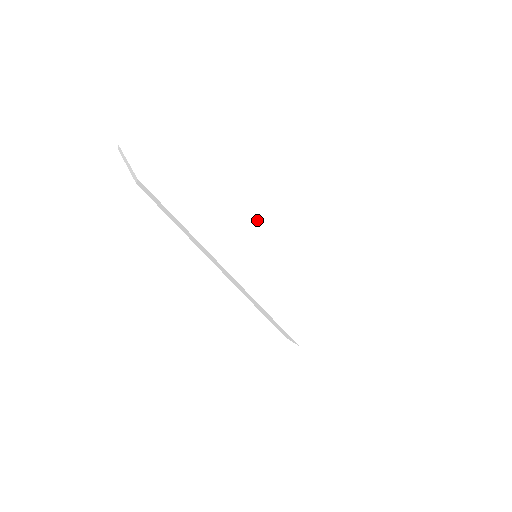
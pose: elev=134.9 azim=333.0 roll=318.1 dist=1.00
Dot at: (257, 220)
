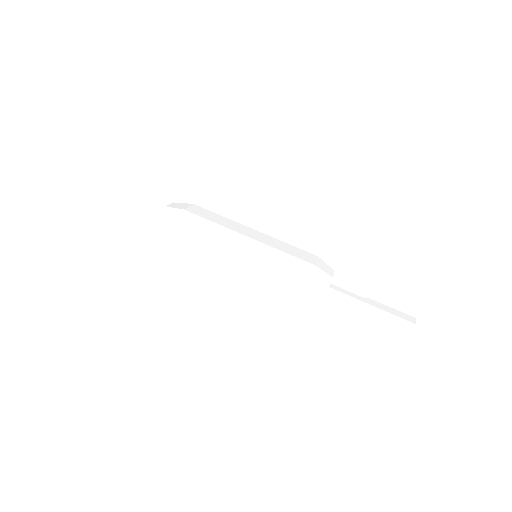
Dot at: (246, 230)
